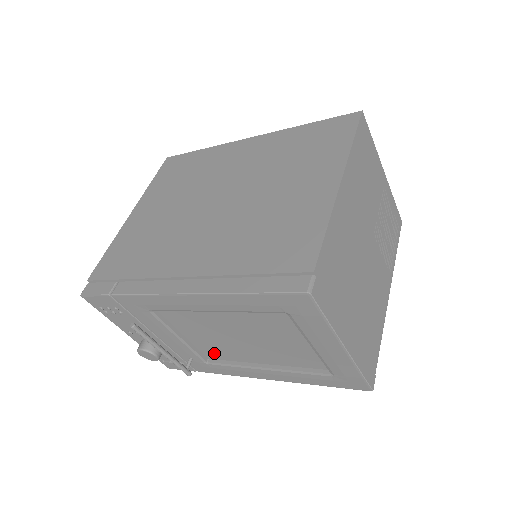
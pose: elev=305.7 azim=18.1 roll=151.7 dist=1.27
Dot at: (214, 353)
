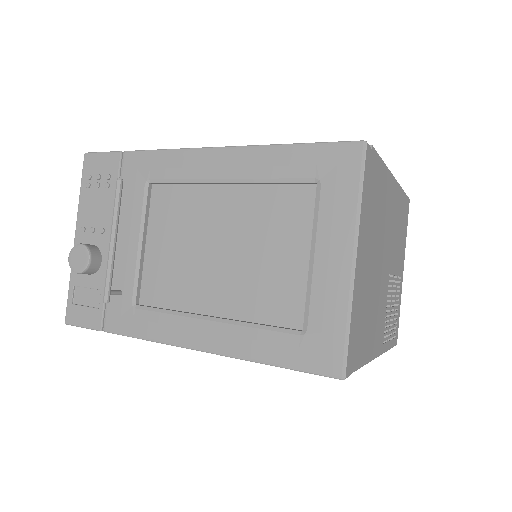
Dot at: (158, 289)
